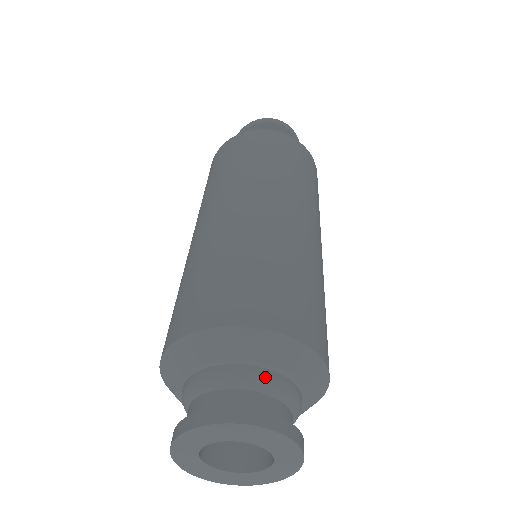
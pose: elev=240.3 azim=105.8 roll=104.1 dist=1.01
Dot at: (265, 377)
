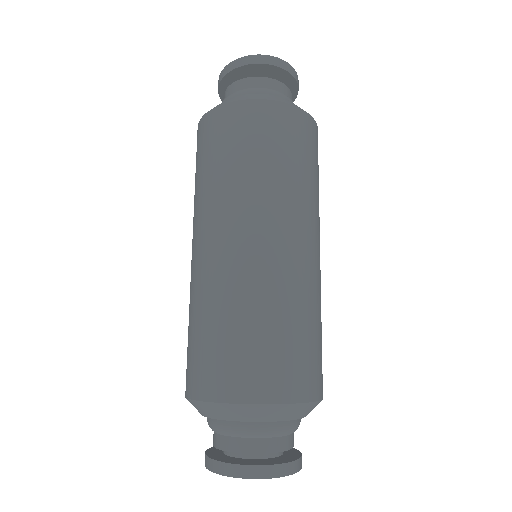
Dot at: (267, 429)
